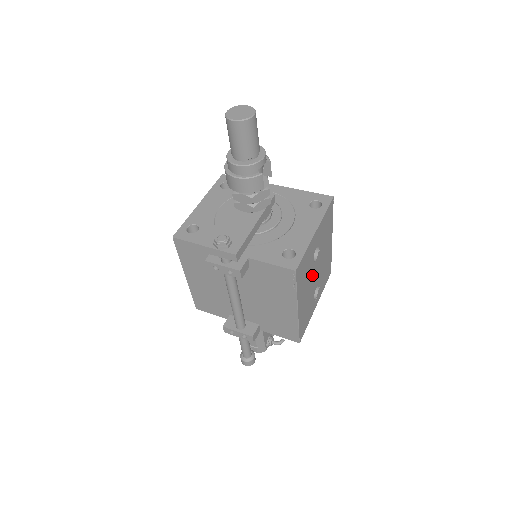
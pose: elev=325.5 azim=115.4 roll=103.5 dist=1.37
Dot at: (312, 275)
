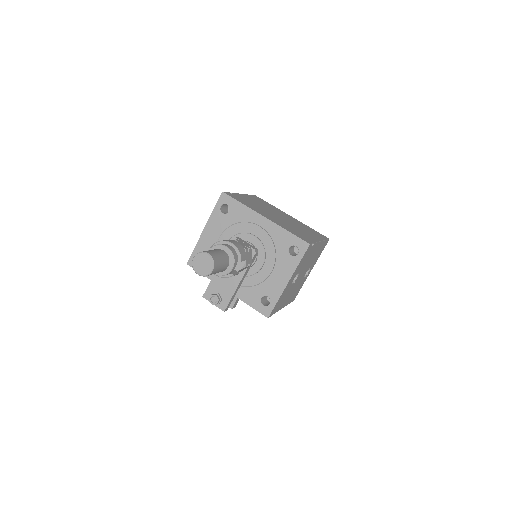
Dot at: (295, 284)
